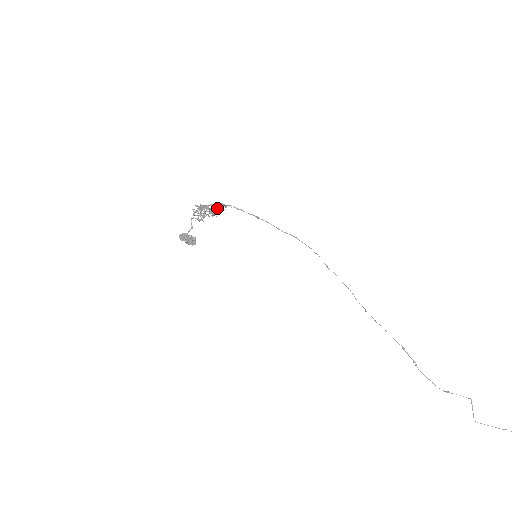
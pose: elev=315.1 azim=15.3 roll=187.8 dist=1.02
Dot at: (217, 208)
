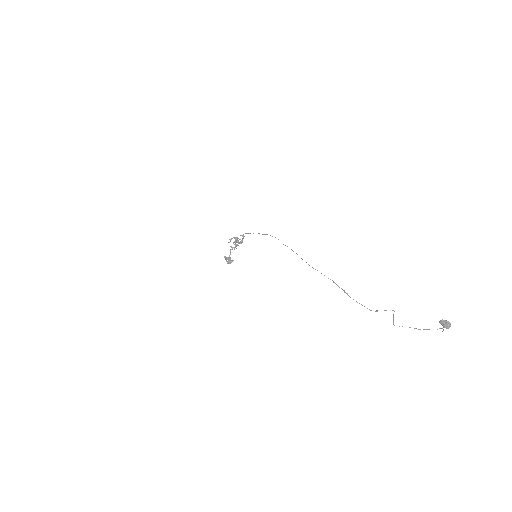
Dot at: (242, 240)
